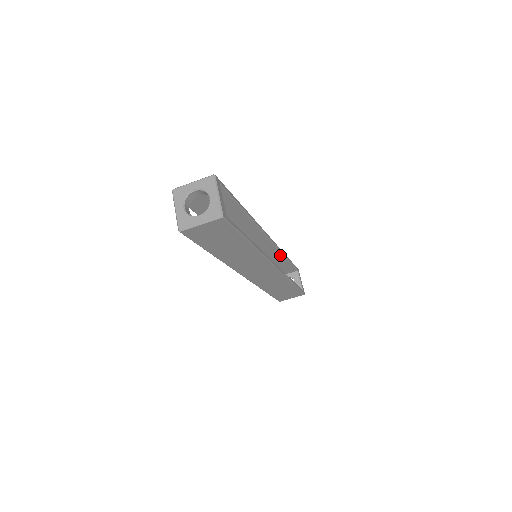
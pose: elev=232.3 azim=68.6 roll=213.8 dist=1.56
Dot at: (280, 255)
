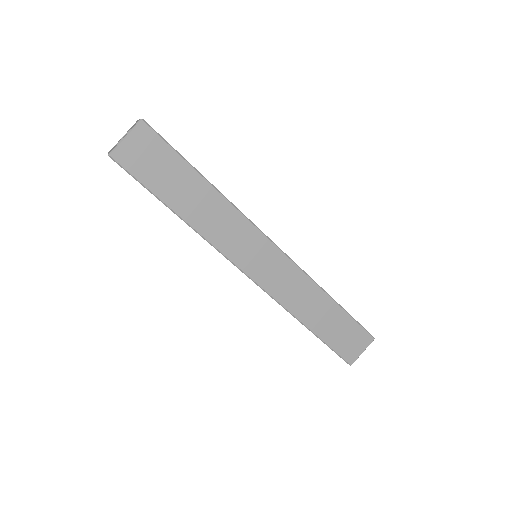
Dot at: occluded
